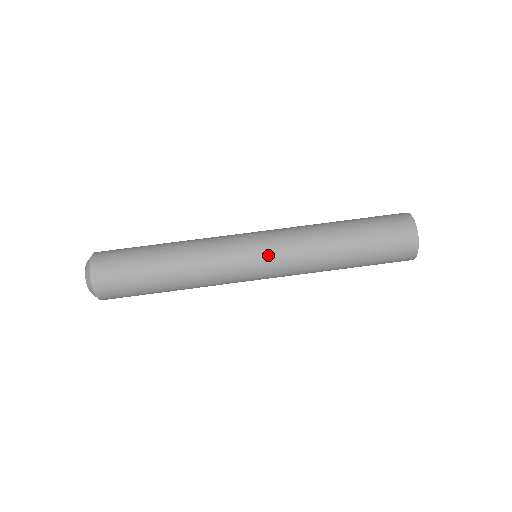
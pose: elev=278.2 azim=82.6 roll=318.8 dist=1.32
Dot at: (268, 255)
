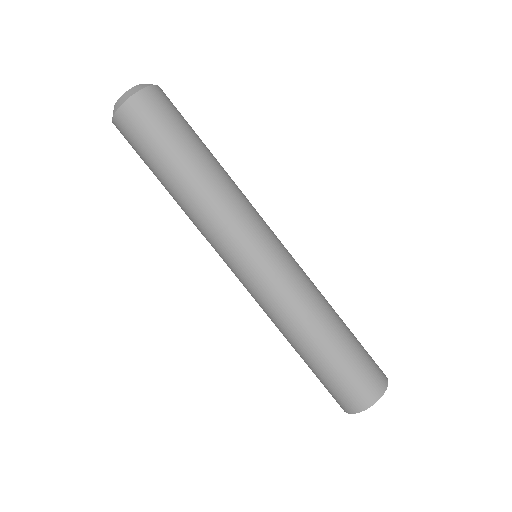
Dot at: (245, 283)
